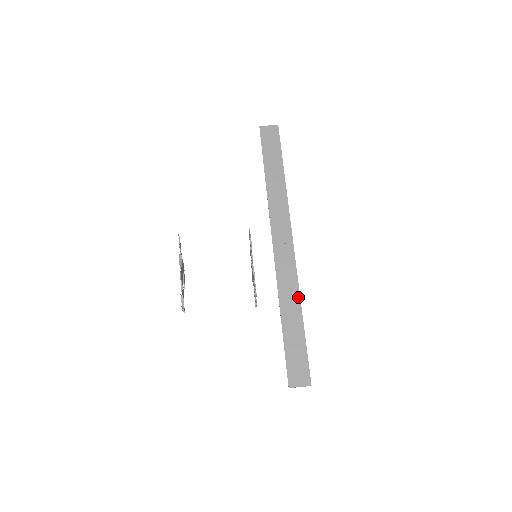
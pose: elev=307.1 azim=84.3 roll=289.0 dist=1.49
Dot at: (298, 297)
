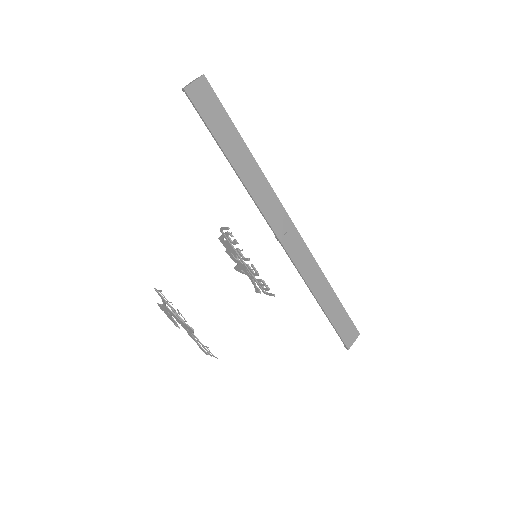
Dot at: (322, 274)
